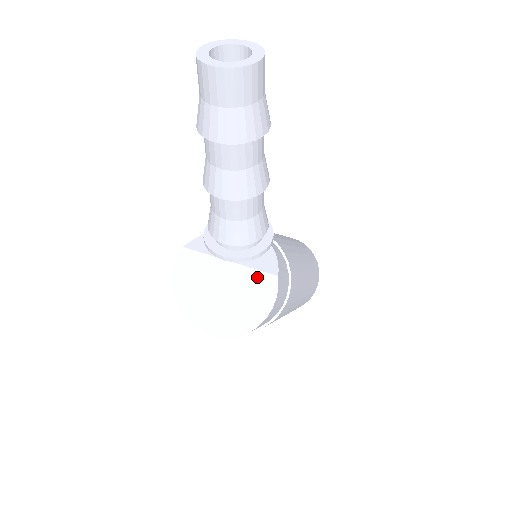
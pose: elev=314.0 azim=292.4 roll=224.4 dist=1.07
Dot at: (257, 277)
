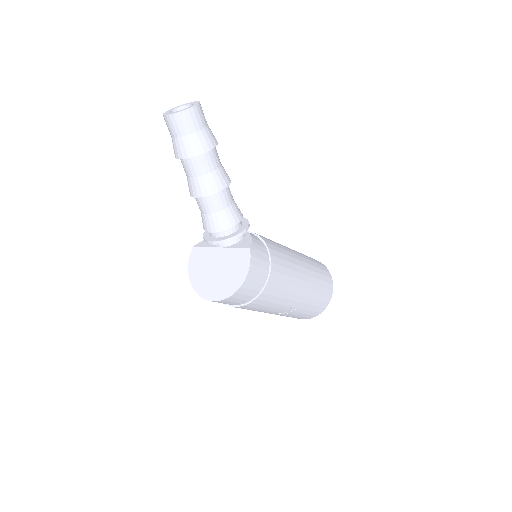
Dot at: (237, 253)
